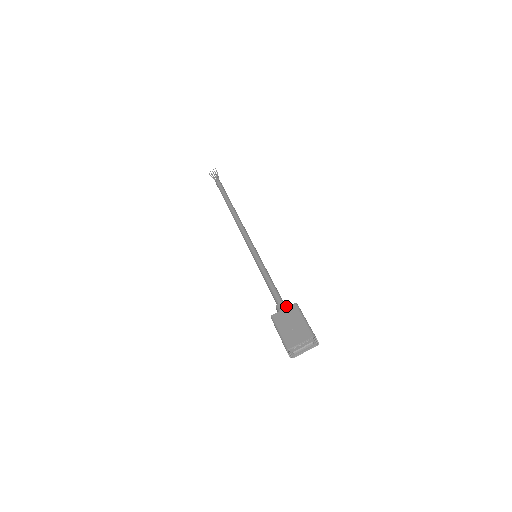
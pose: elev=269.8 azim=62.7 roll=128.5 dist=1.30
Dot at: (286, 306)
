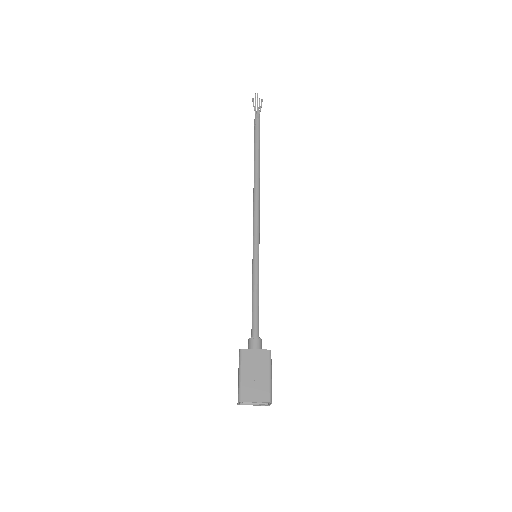
Dot at: (260, 346)
